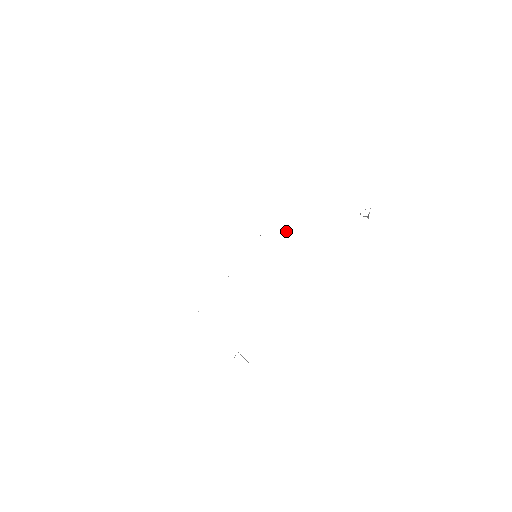
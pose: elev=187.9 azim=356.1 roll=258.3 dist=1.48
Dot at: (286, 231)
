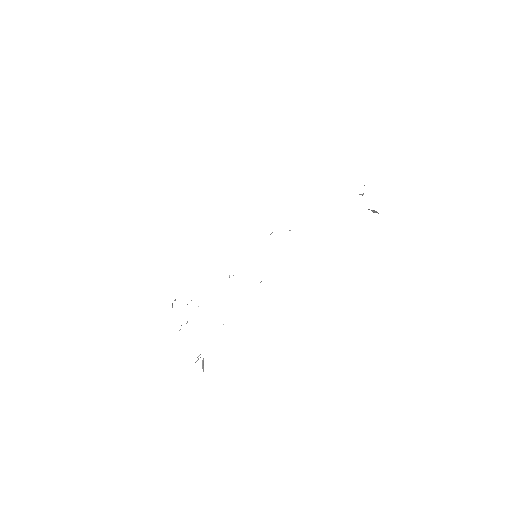
Dot at: (289, 230)
